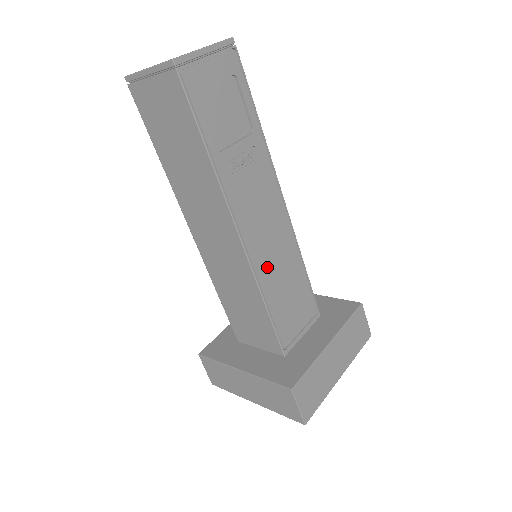
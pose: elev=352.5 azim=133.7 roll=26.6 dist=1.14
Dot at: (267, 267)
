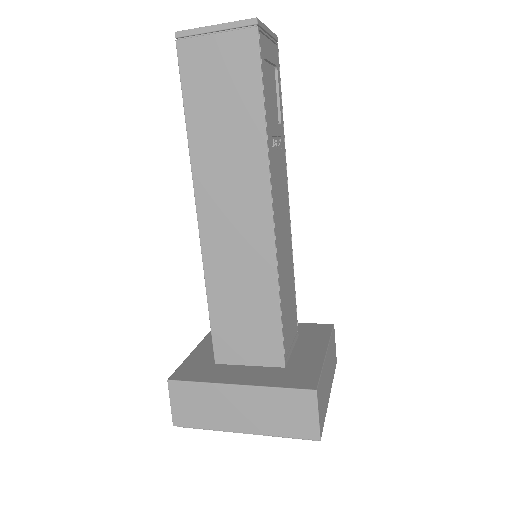
Dot at: (281, 259)
